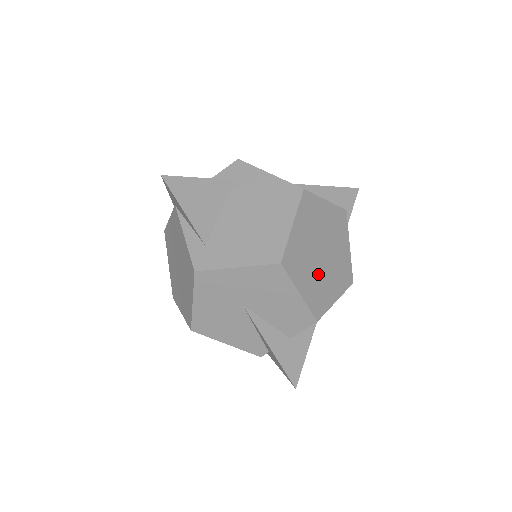
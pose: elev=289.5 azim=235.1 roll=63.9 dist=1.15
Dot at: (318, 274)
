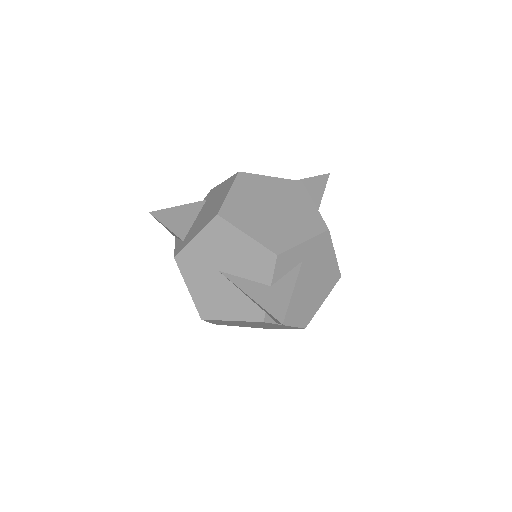
Dot at: (270, 222)
